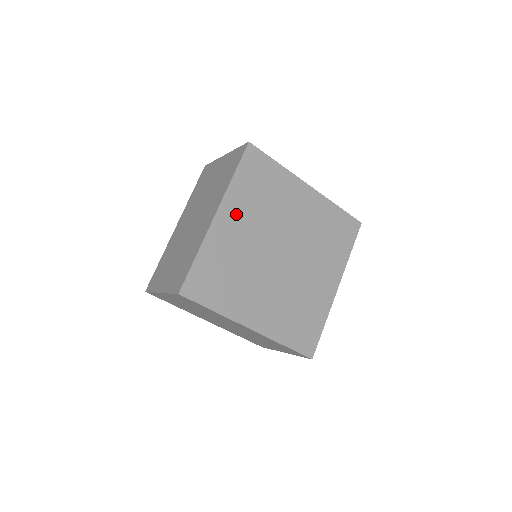
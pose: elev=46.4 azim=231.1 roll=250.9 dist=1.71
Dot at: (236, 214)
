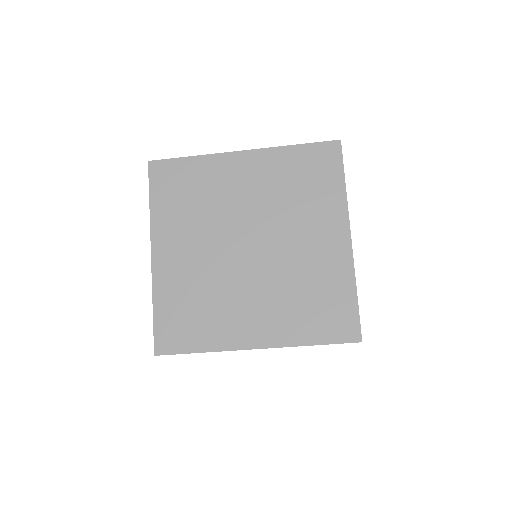
Dot at: (173, 240)
